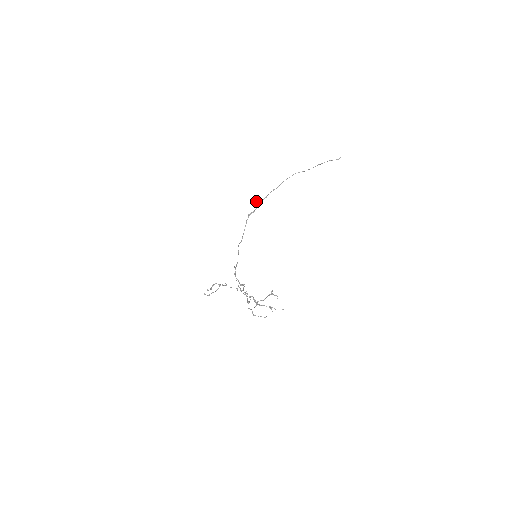
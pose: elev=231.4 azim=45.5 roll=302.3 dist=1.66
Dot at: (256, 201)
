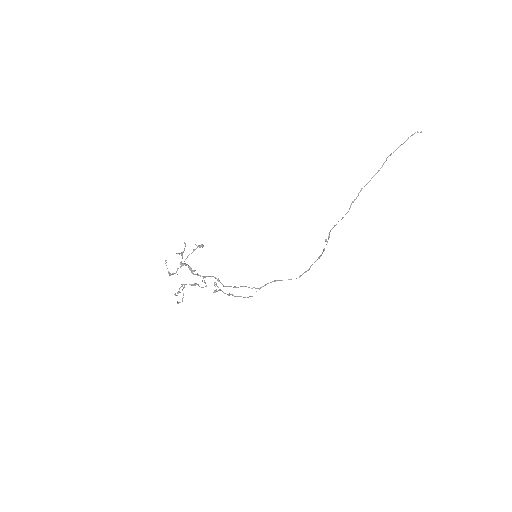
Dot at: occluded
